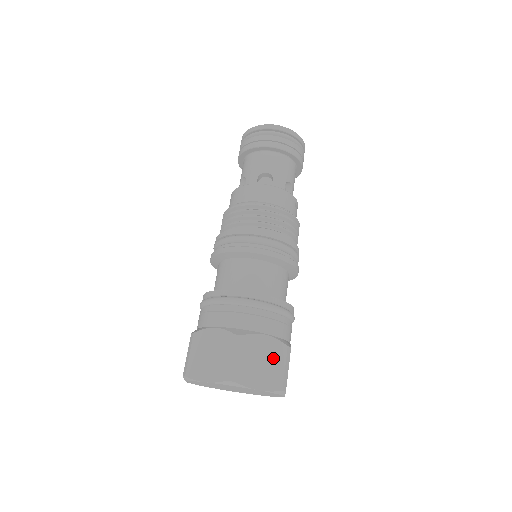
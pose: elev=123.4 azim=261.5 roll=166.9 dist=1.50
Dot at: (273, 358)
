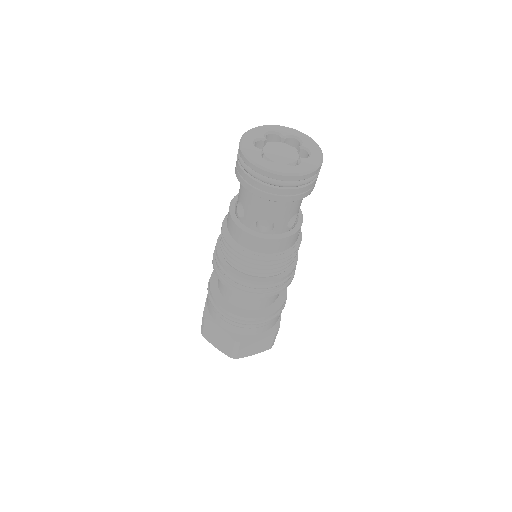
Dot at: (264, 341)
